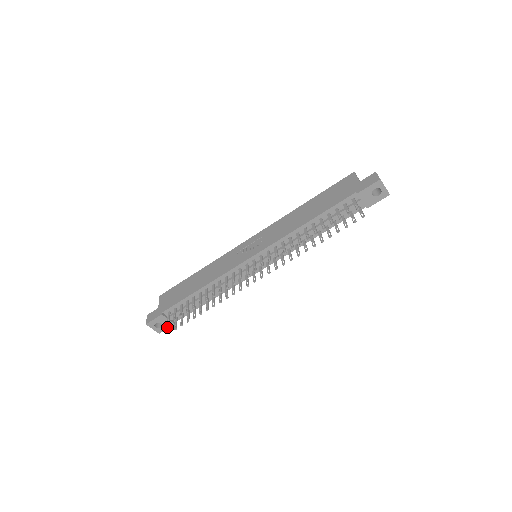
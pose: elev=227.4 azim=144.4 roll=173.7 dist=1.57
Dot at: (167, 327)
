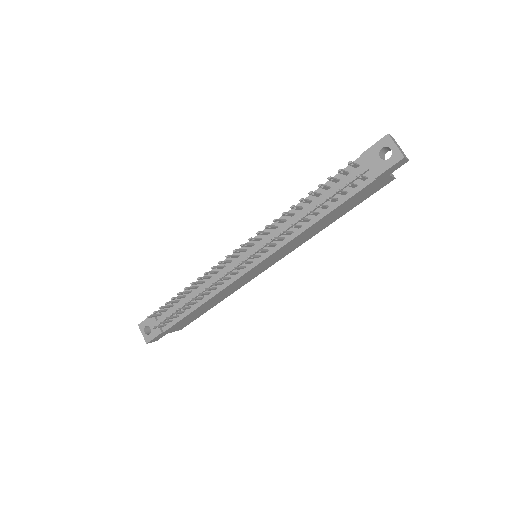
Dot at: (155, 335)
